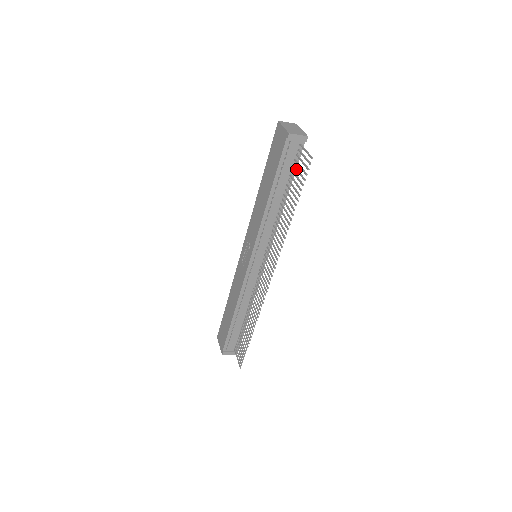
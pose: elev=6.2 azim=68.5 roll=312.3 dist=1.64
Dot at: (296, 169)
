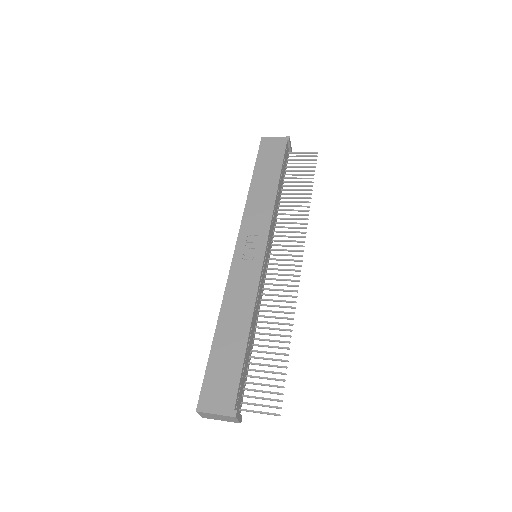
Dot at: (295, 166)
